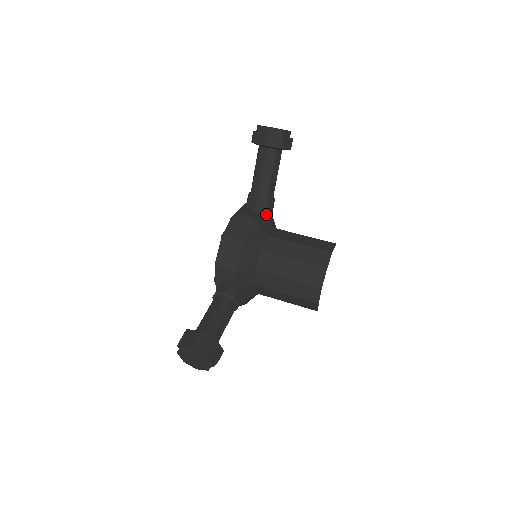
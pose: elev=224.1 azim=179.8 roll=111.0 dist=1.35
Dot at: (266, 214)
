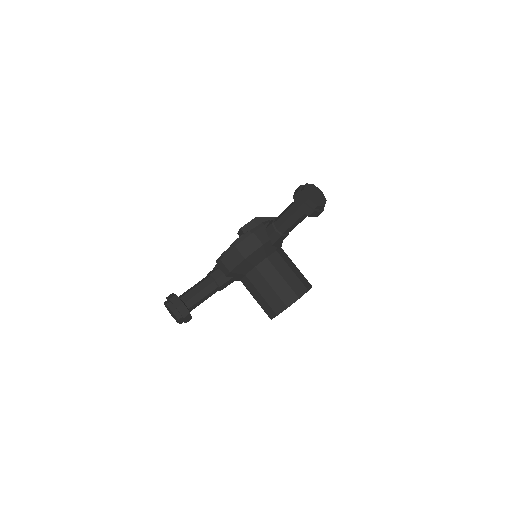
Dot at: (275, 242)
